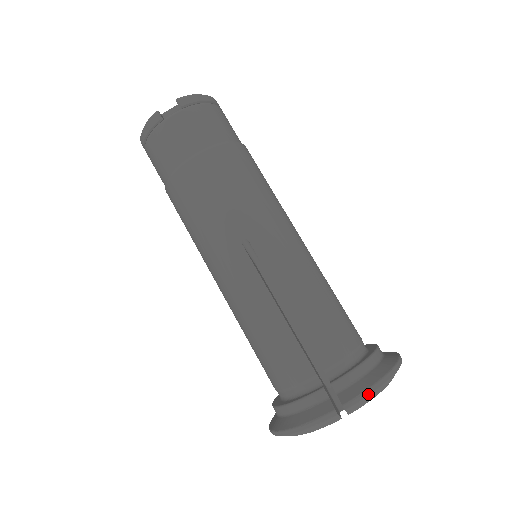
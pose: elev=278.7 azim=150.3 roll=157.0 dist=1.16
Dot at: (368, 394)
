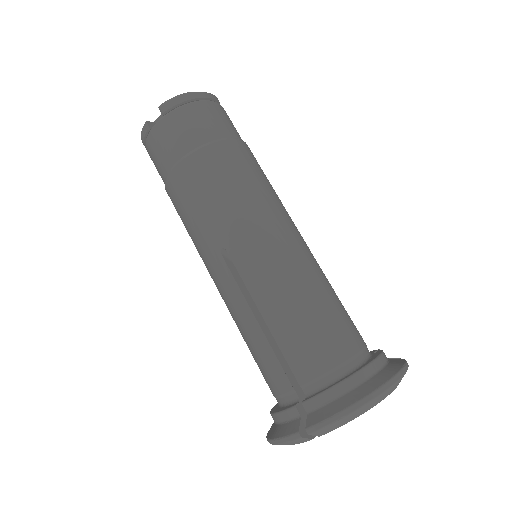
Dot at: (333, 421)
